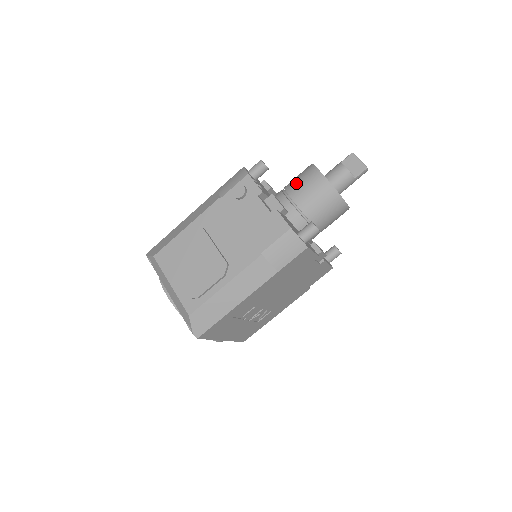
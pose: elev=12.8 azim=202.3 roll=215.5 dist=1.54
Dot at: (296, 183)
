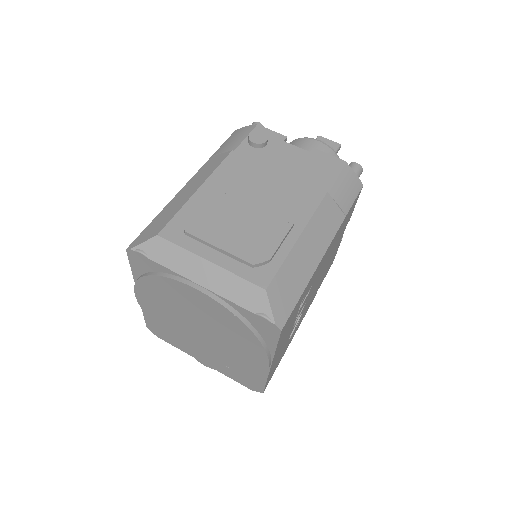
Dot at: occluded
